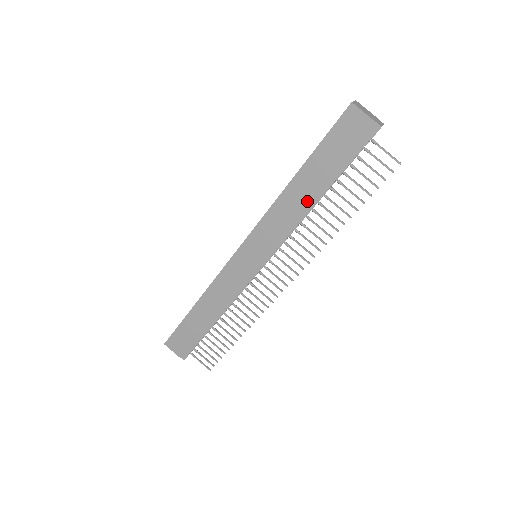
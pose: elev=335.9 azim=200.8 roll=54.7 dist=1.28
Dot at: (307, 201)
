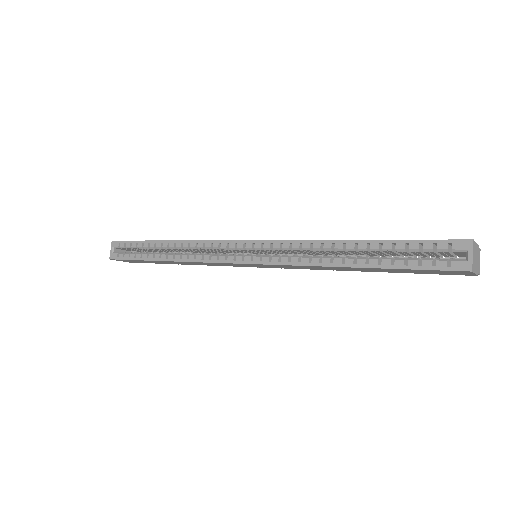
Dot at: occluded
